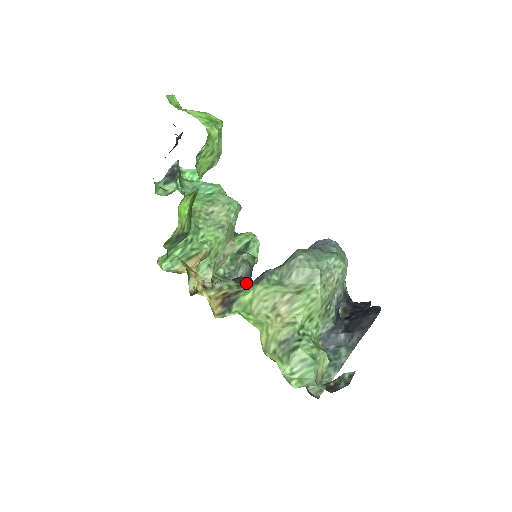
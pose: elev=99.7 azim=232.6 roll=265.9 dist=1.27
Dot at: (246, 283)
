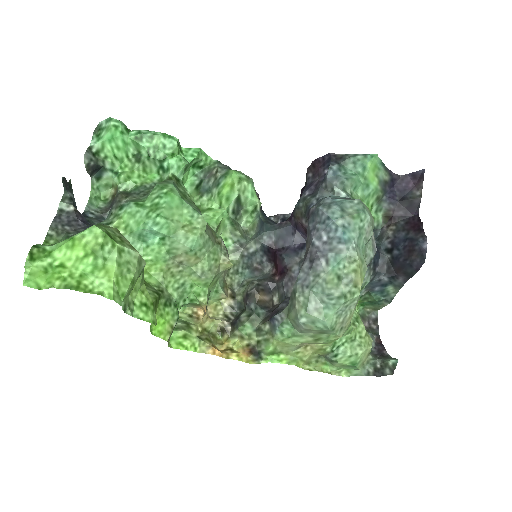
Dot at: (262, 328)
